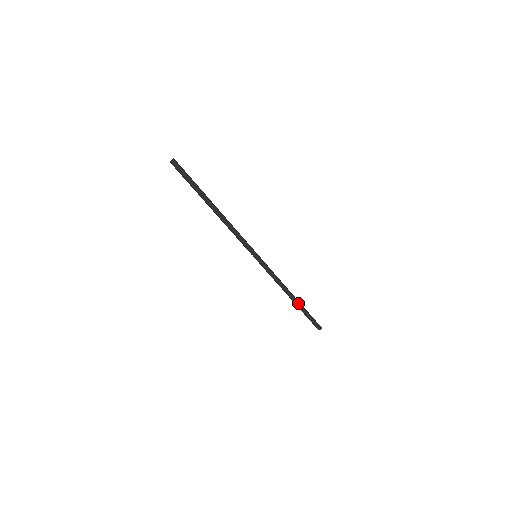
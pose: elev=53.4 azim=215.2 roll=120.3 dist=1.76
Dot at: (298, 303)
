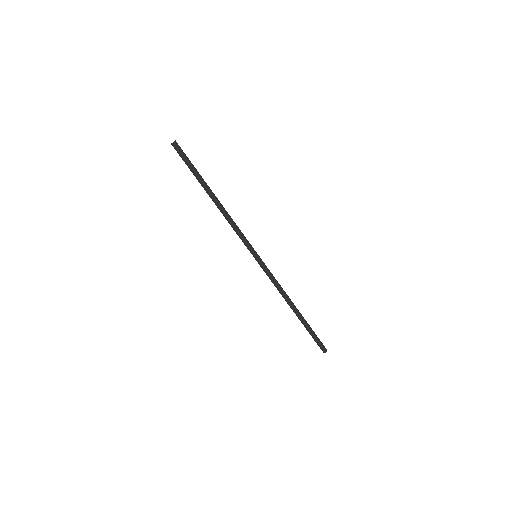
Dot at: (301, 317)
